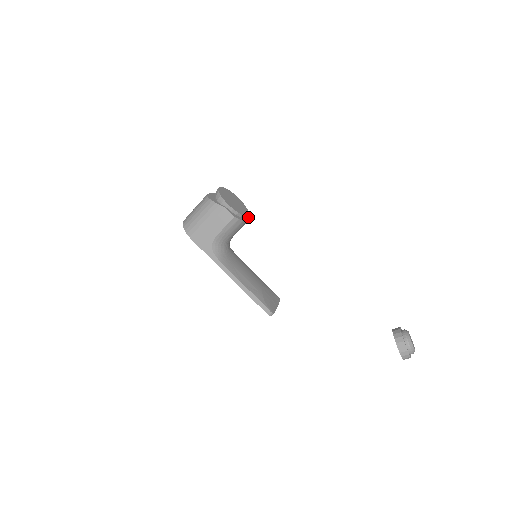
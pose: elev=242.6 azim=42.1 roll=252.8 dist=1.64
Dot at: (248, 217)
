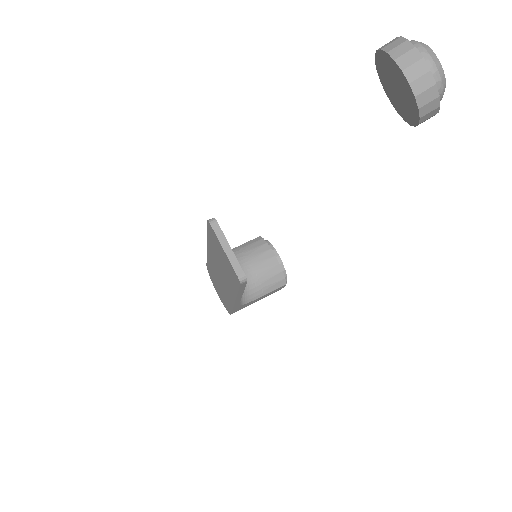
Dot at: (280, 265)
